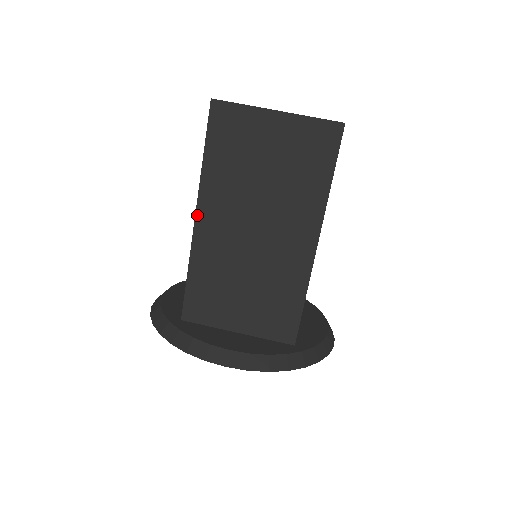
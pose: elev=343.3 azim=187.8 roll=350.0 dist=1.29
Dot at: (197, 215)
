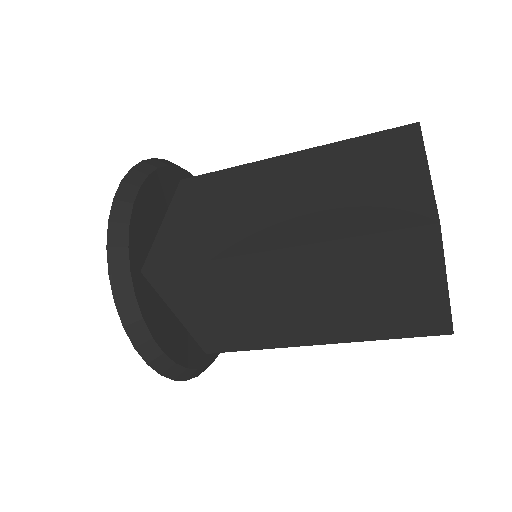
Dot at: (277, 251)
